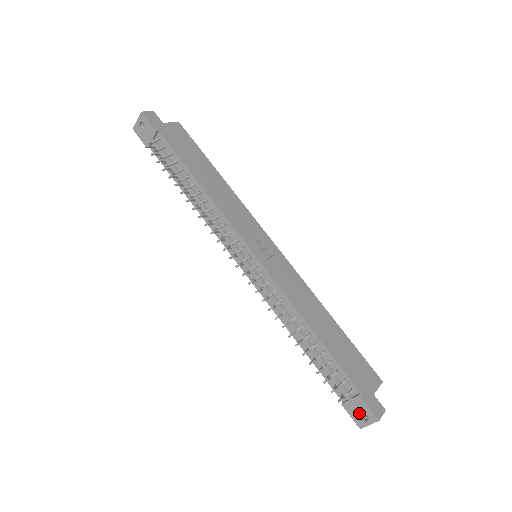
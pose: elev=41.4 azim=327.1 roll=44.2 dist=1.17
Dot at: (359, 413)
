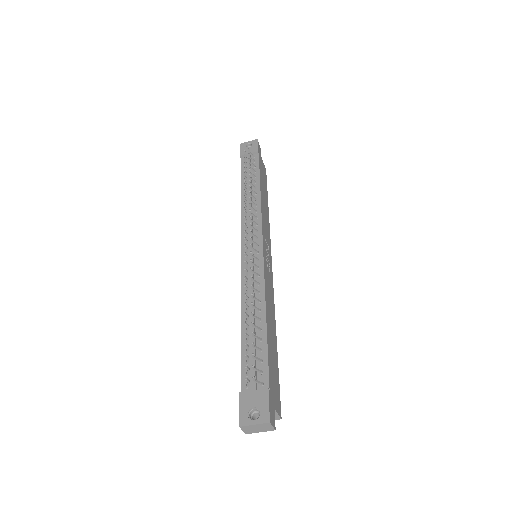
Dot at: (252, 408)
